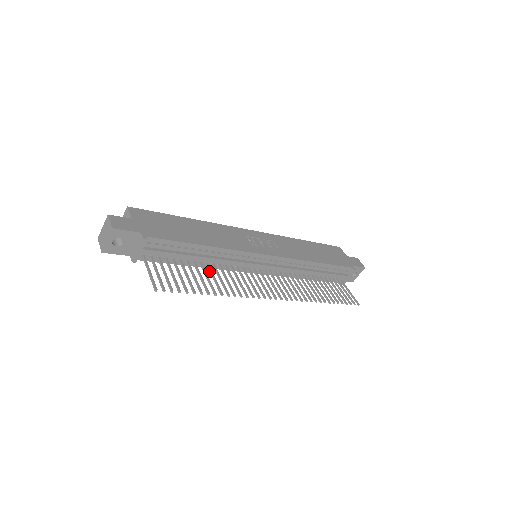
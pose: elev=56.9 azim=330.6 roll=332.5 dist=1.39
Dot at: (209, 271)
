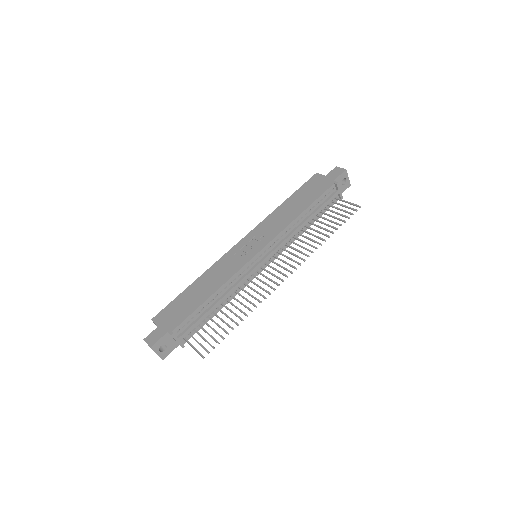
Dot at: (231, 304)
